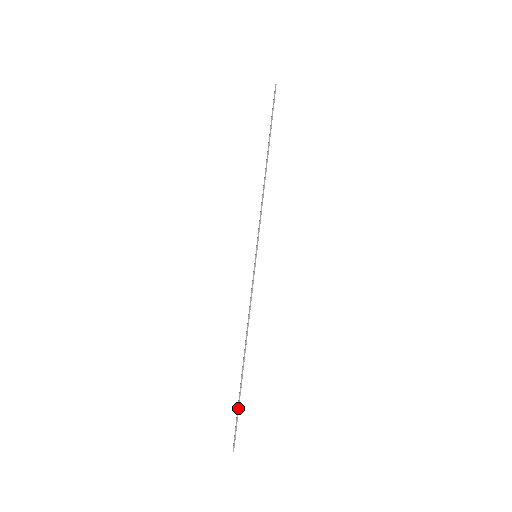
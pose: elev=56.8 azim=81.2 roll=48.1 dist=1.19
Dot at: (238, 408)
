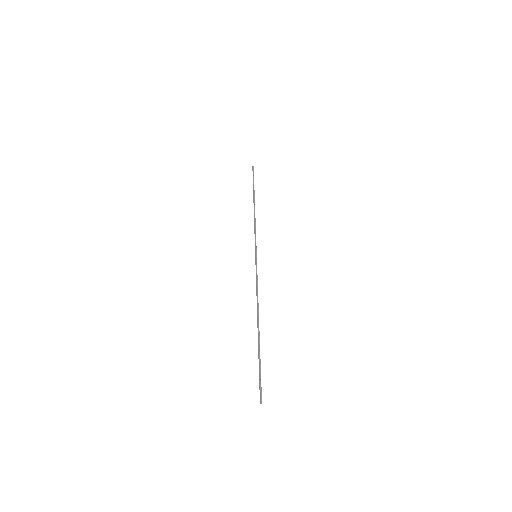
Dot at: (260, 365)
